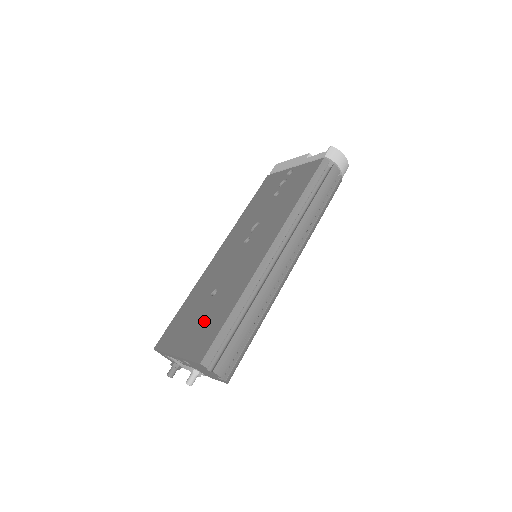
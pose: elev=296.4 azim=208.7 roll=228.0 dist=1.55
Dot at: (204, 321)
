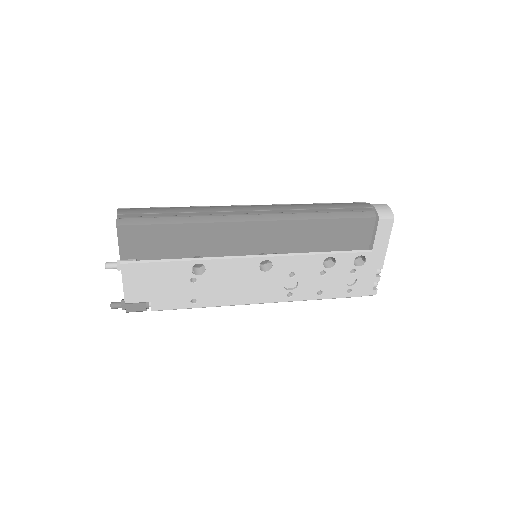
Dot at: occluded
